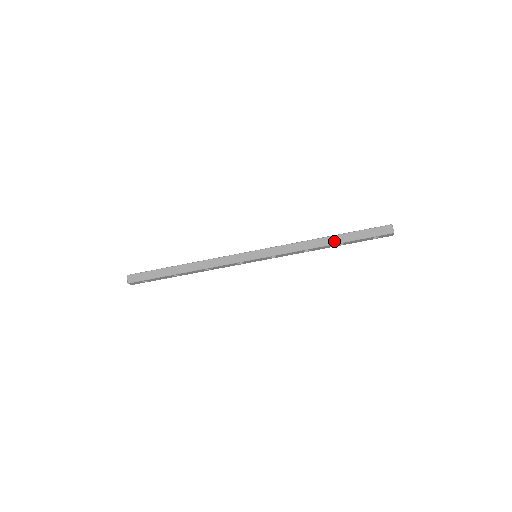
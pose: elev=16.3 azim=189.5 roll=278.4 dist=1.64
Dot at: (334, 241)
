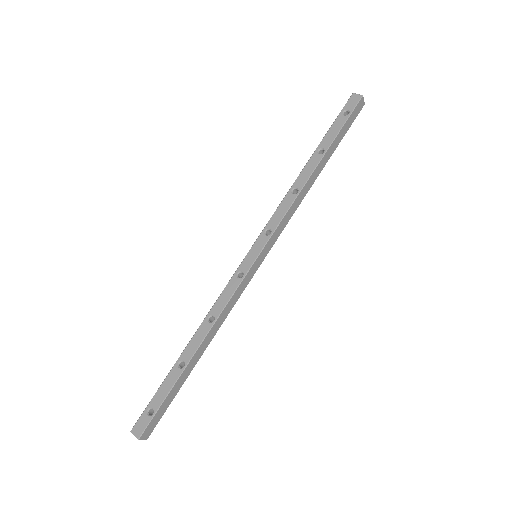
Dot at: (323, 165)
